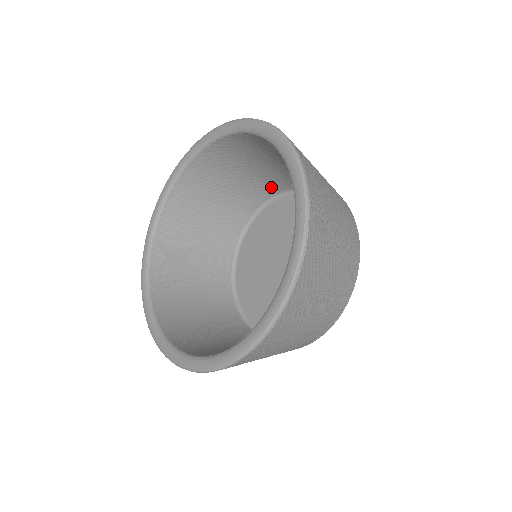
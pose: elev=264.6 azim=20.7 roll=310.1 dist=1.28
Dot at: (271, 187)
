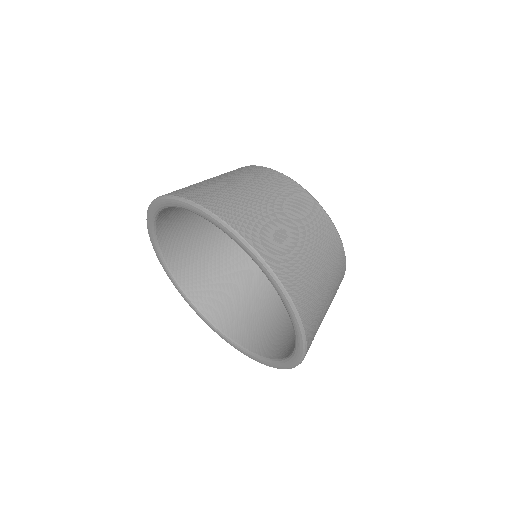
Dot at: occluded
